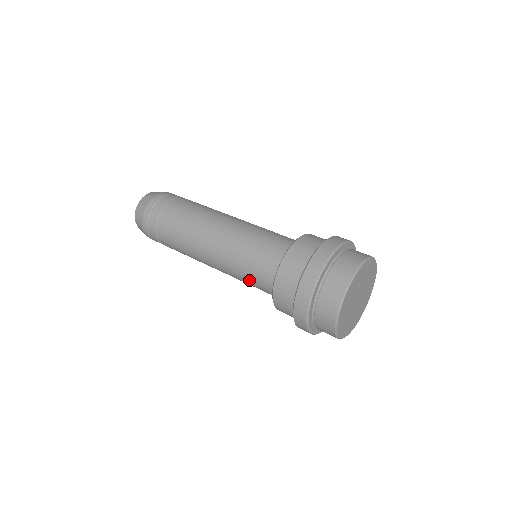
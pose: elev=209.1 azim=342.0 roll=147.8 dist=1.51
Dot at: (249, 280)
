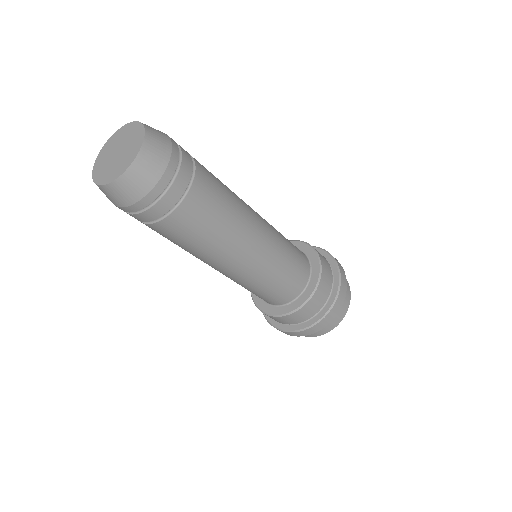
Dot at: (252, 292)
